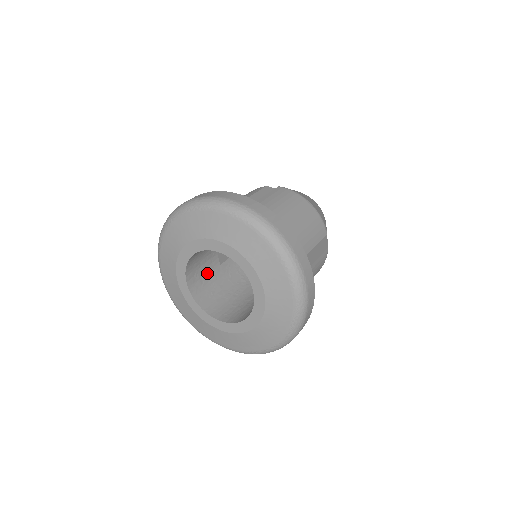
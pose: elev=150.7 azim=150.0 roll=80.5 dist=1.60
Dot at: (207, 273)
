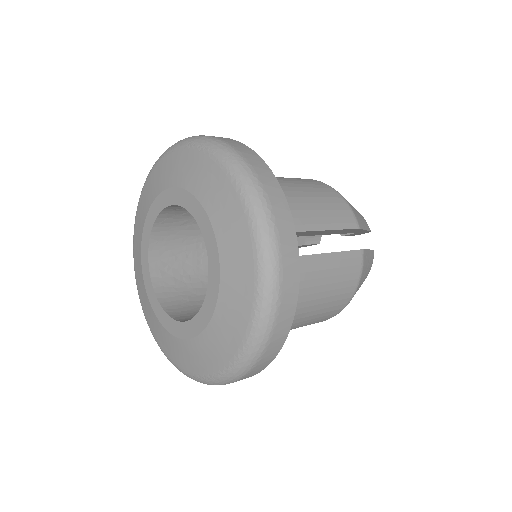
Dot at: (189, 275)
